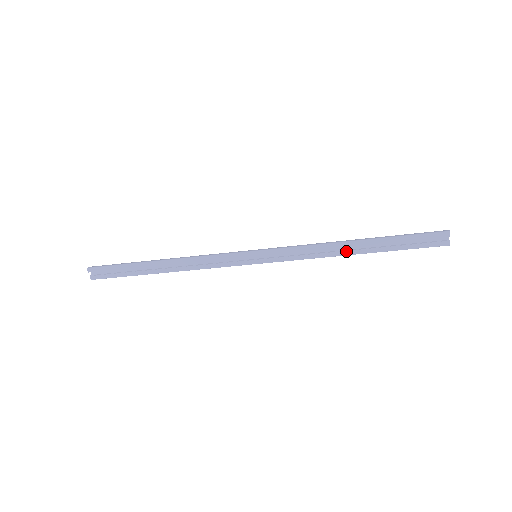
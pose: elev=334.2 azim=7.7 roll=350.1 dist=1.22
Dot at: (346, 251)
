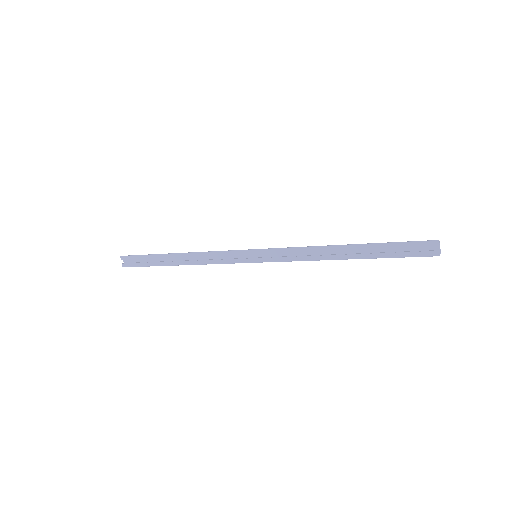
Dot at: (336, 255)
